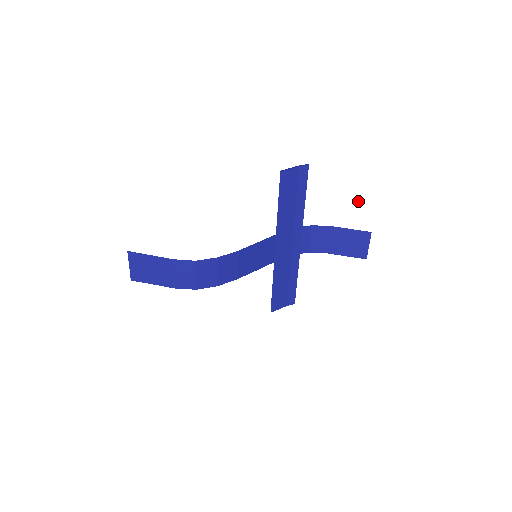
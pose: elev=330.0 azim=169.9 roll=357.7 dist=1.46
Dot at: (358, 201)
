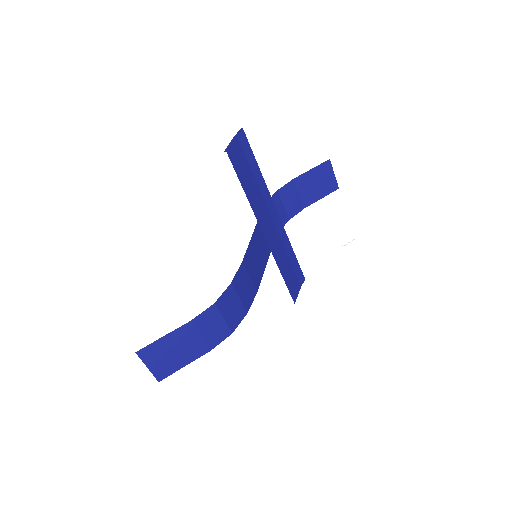
Dot at: (303, 136)
